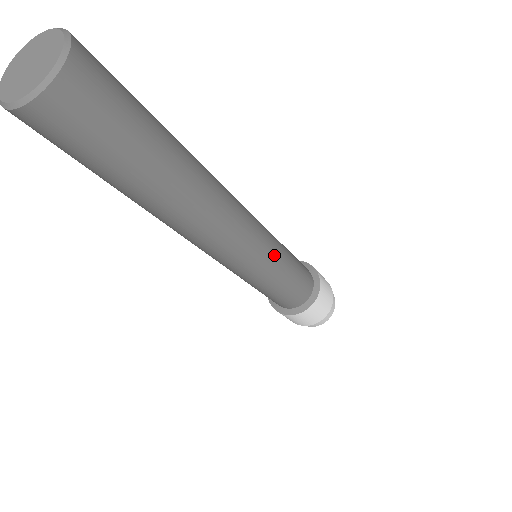
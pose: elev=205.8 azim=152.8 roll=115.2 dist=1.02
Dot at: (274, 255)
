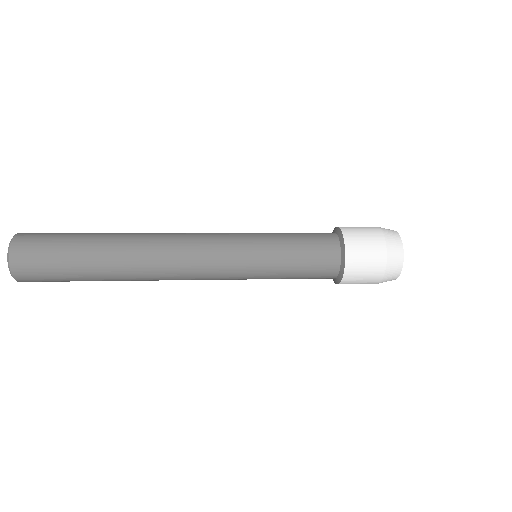
Dot at: (248, 273)
